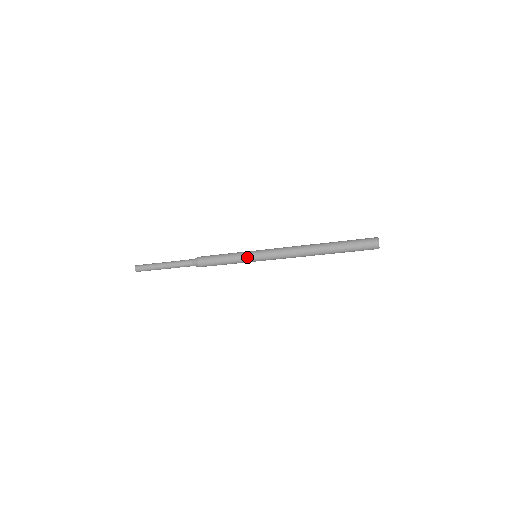
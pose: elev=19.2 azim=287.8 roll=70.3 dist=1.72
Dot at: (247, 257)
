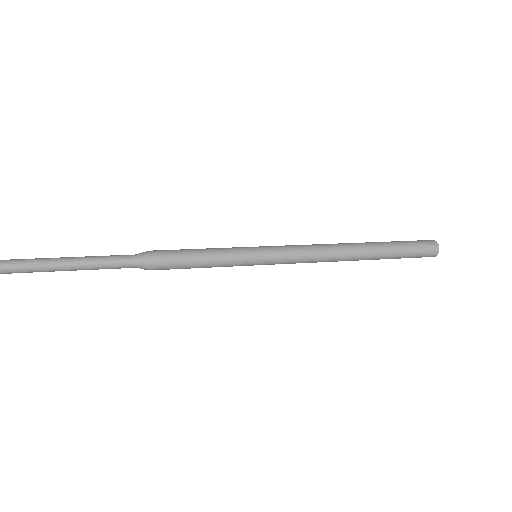
Dot at: (245, 265)
